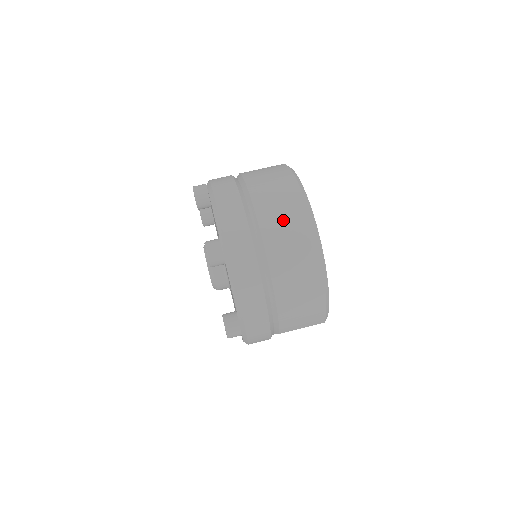
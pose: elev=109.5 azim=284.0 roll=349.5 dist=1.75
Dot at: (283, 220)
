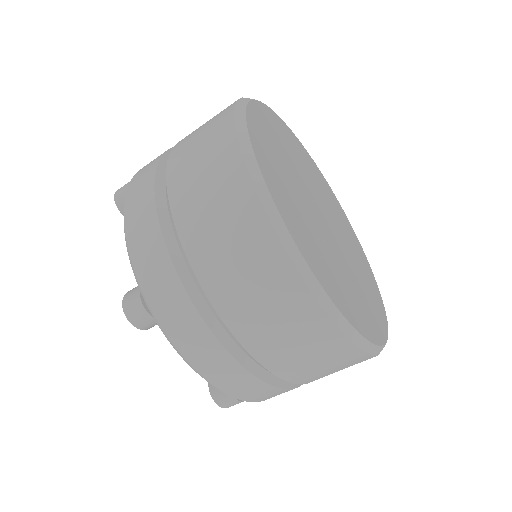
Dot at: (220, 232)
